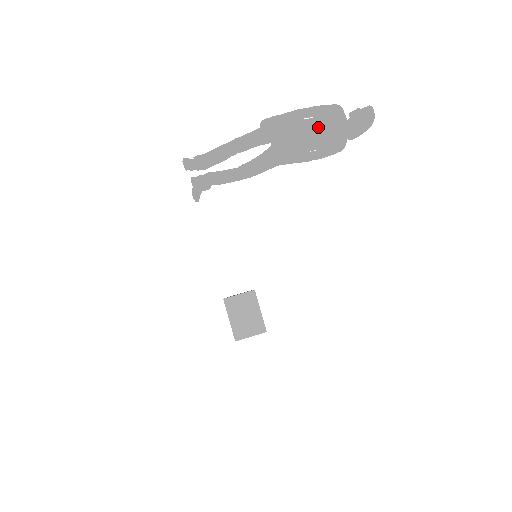
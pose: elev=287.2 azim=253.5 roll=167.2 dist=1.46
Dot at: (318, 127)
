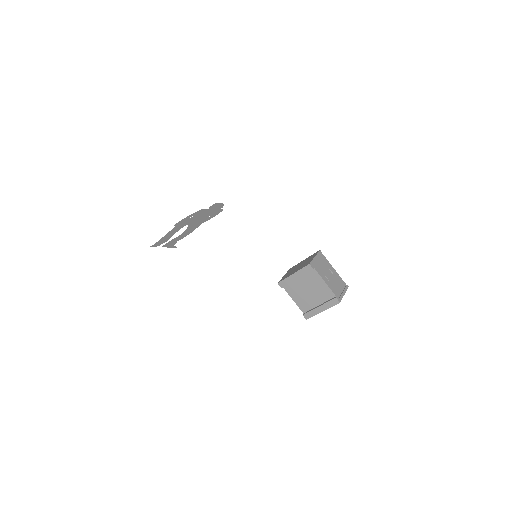
Dot at: (201, 215)
